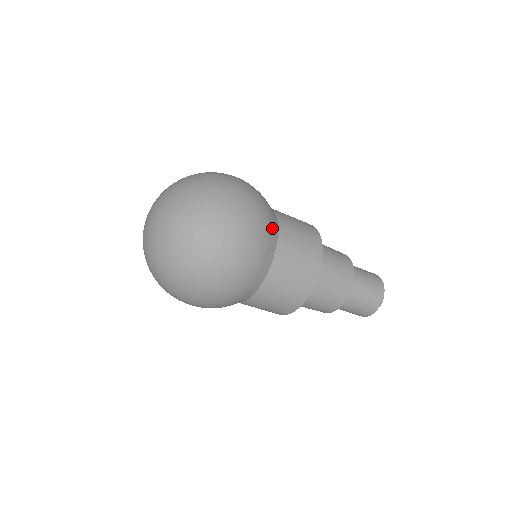
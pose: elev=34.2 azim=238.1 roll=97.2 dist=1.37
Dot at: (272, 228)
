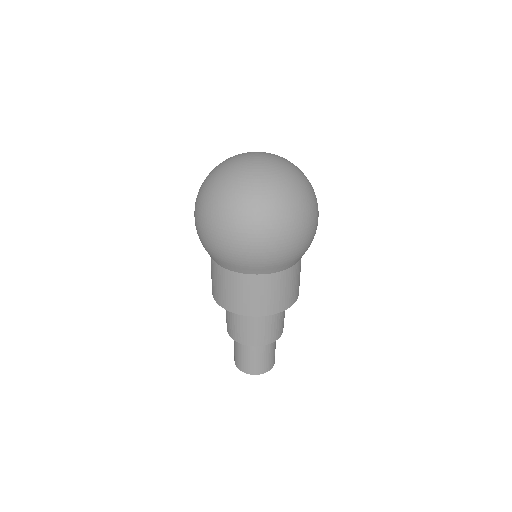
Dot at: occluded
